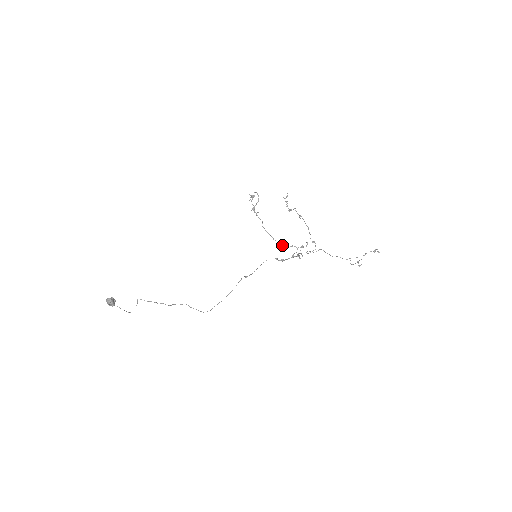
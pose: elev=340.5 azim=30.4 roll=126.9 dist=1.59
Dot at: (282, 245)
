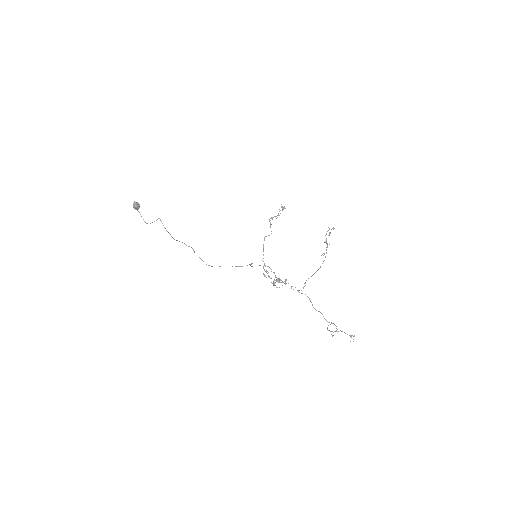
Dot at: occluded
